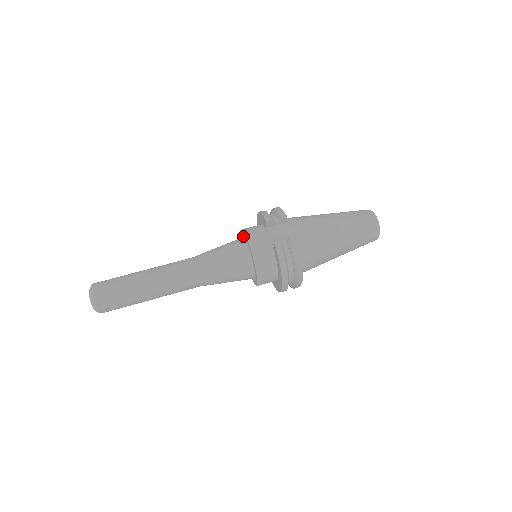
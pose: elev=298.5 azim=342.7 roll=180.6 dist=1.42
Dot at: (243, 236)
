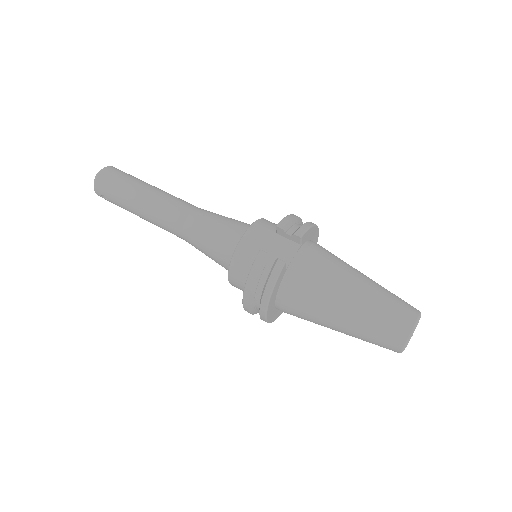
Dot at: occluded
